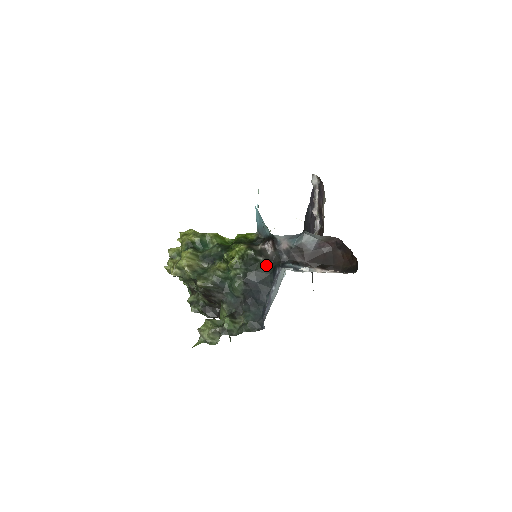
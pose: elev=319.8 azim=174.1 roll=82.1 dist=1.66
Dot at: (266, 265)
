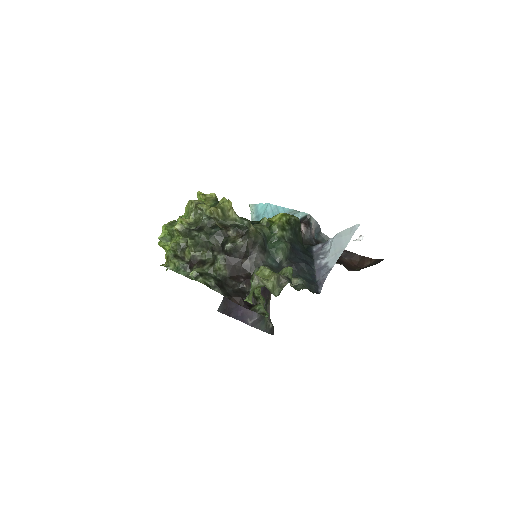
Dot at: (302, 242)
